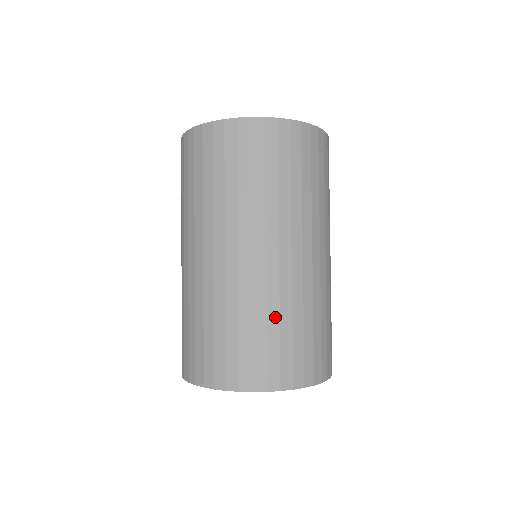
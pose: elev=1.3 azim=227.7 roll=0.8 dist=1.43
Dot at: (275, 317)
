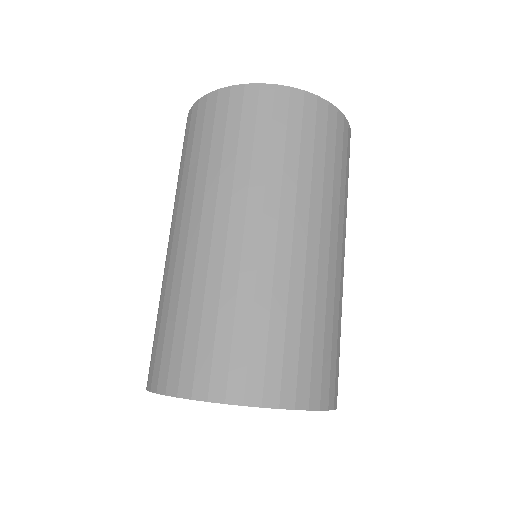
Dot at: (330, 321)
